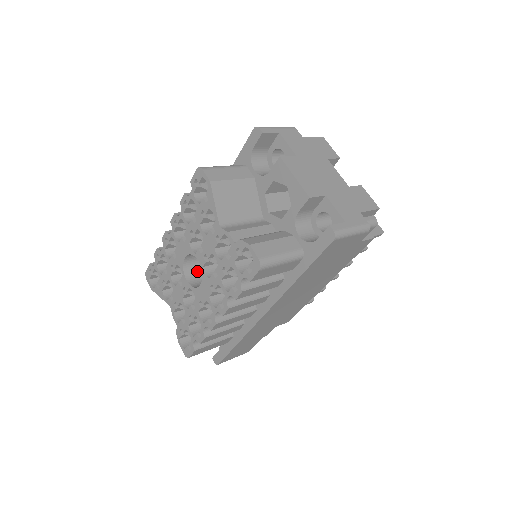
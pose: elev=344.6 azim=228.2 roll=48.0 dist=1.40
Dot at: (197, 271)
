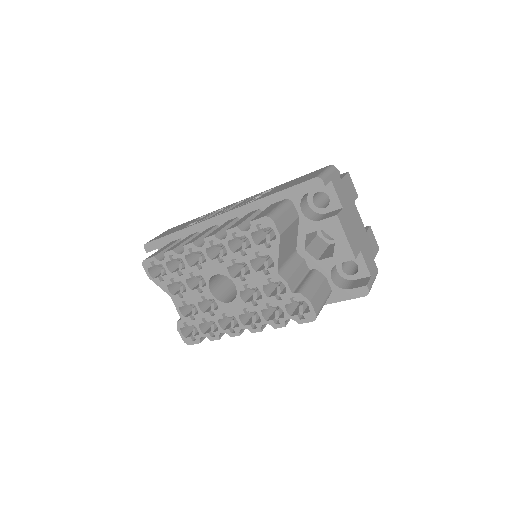
Dot at: (216, 279)
